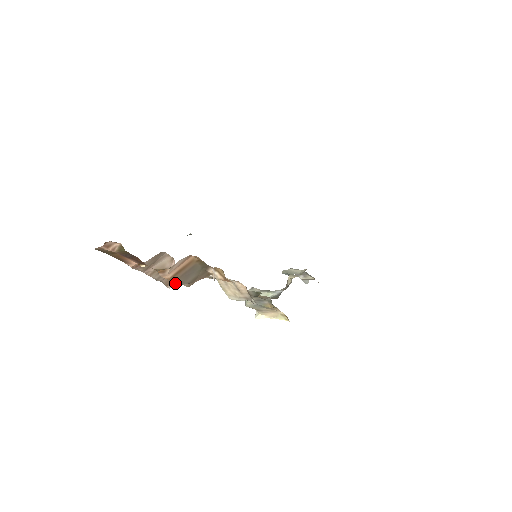
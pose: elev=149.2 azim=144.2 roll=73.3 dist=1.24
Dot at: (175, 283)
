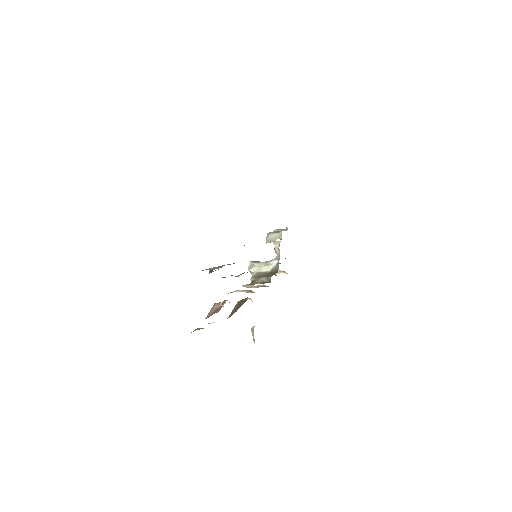
Dot at: occluded
